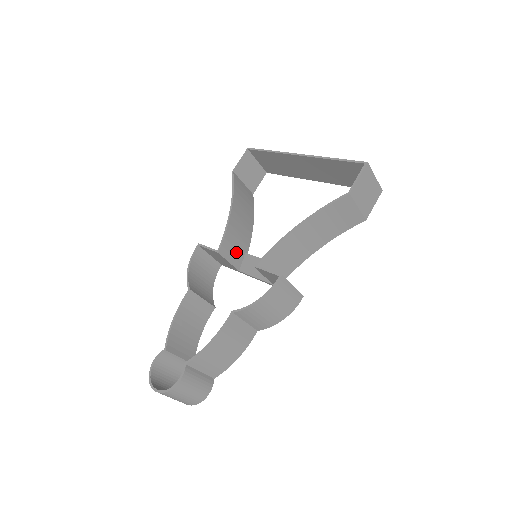
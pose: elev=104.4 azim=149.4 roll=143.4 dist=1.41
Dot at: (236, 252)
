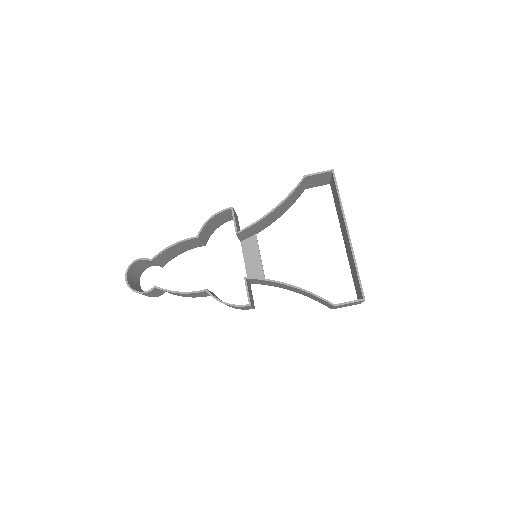
Dot at: (250, 233)
